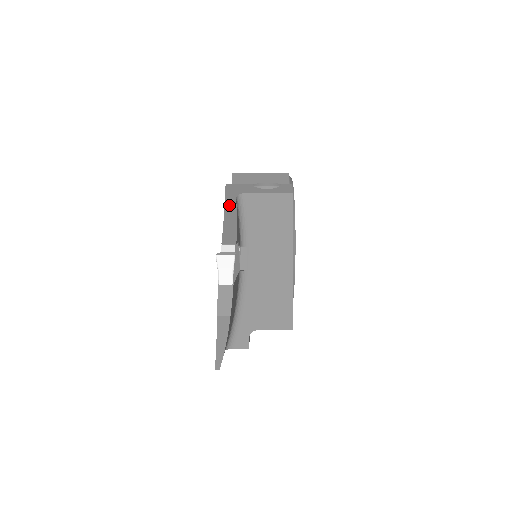
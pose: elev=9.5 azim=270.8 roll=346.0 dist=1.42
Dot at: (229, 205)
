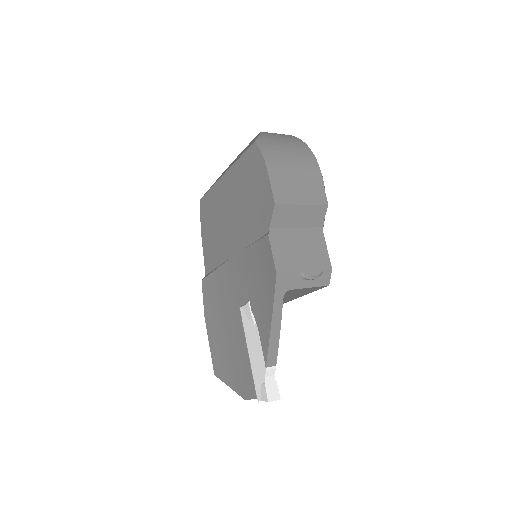
Dot at: (276, 312)
